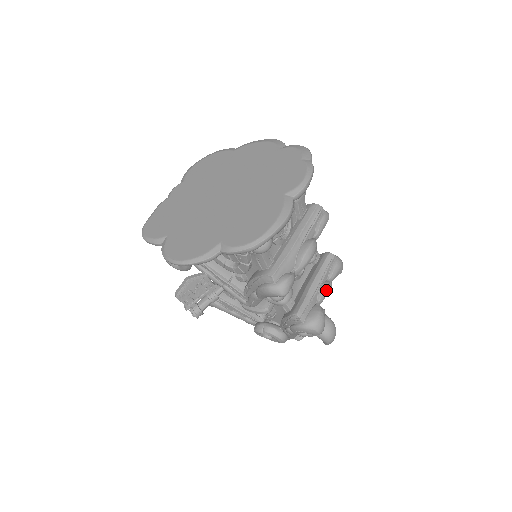
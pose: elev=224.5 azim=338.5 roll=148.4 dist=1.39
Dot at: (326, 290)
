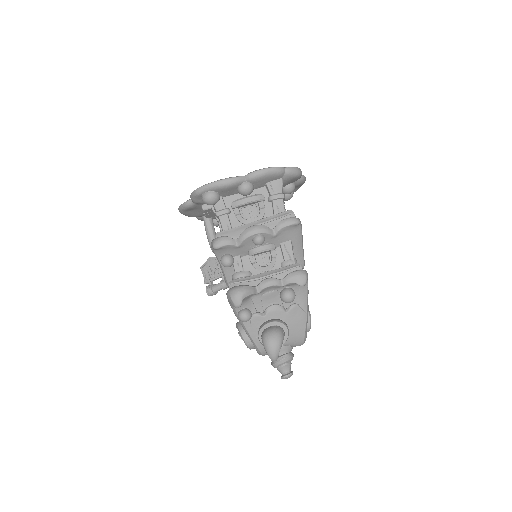
Dot at: (268, 281)
